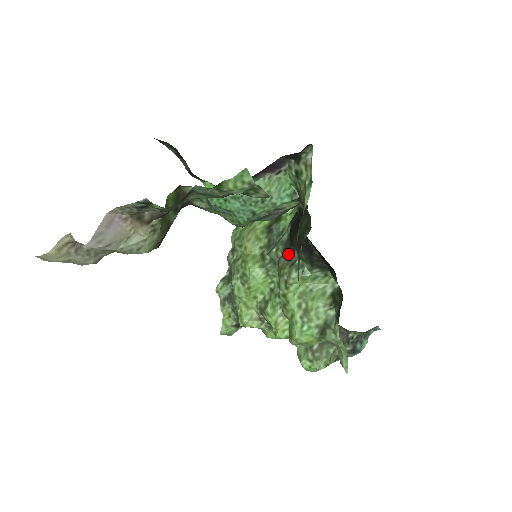
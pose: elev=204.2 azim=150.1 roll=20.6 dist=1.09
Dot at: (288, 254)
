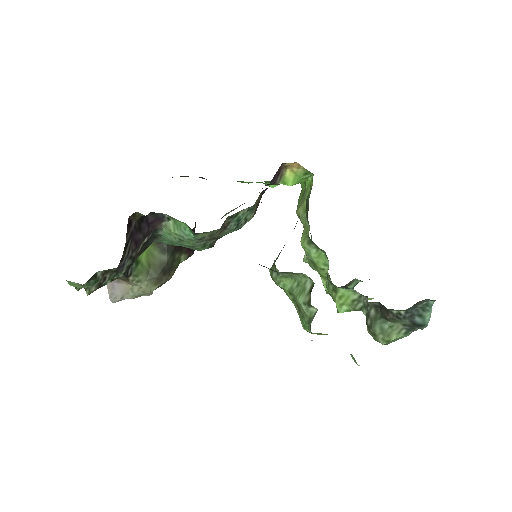
Dot at: occluded
